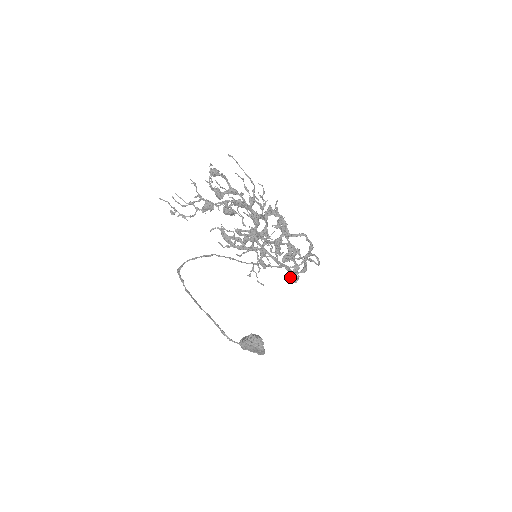
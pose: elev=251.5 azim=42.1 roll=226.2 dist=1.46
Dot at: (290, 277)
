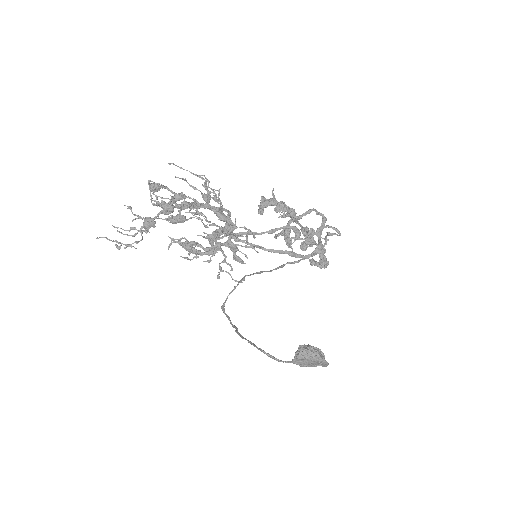
Dot at: (316, 264)
